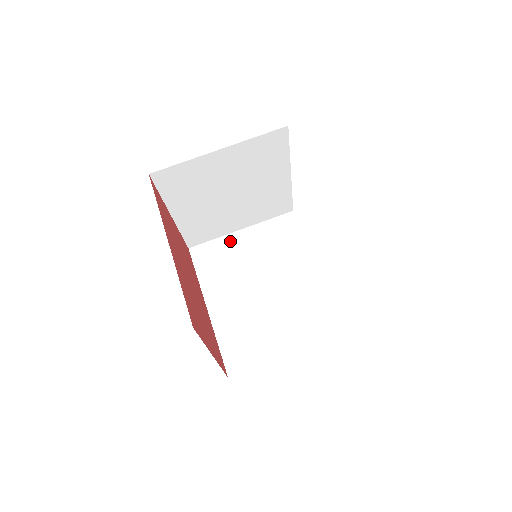
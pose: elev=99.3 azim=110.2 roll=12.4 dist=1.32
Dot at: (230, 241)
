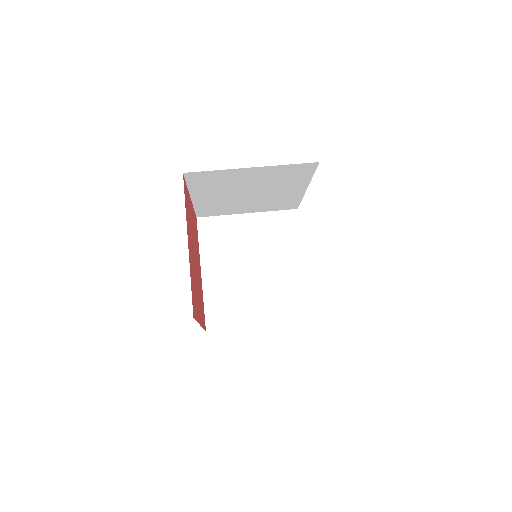
Dot at: occluded
